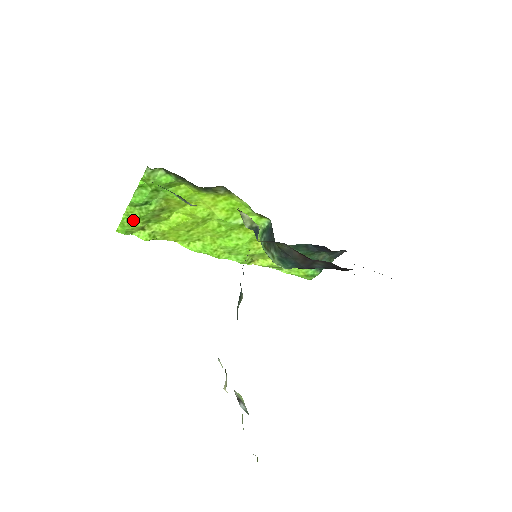
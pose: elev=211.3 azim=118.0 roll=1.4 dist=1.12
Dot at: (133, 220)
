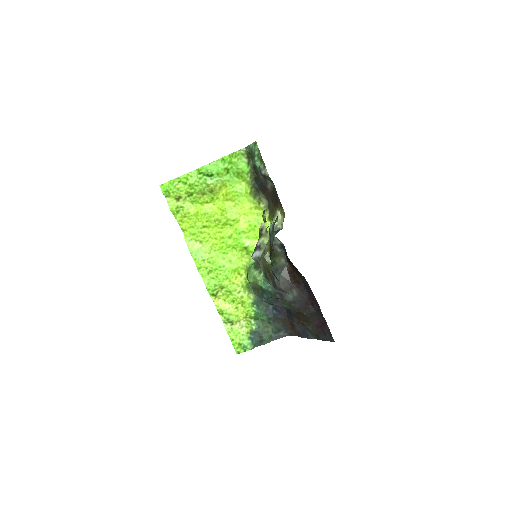
Dot at: (182, 185)
